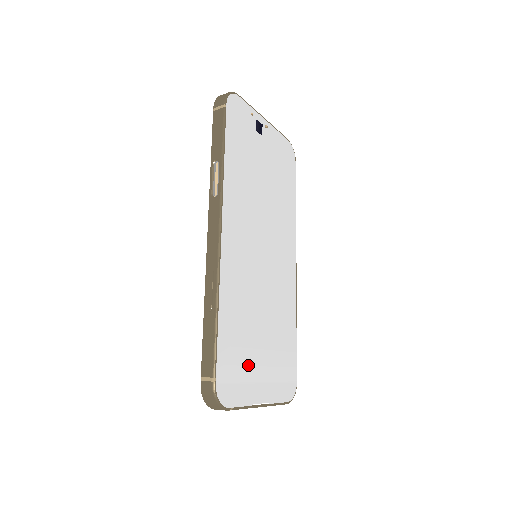
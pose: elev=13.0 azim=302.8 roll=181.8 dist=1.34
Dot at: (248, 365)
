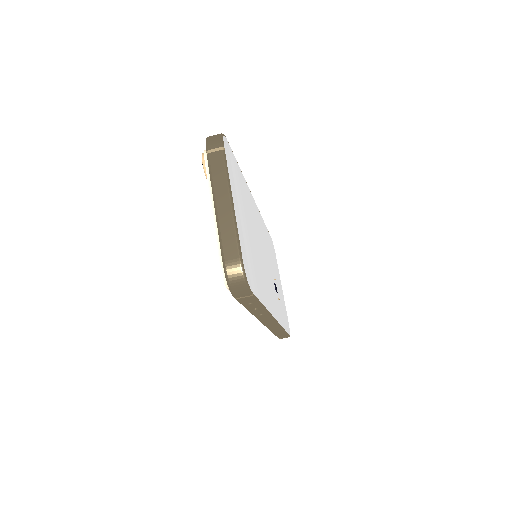
Dot at: (238, 193)
